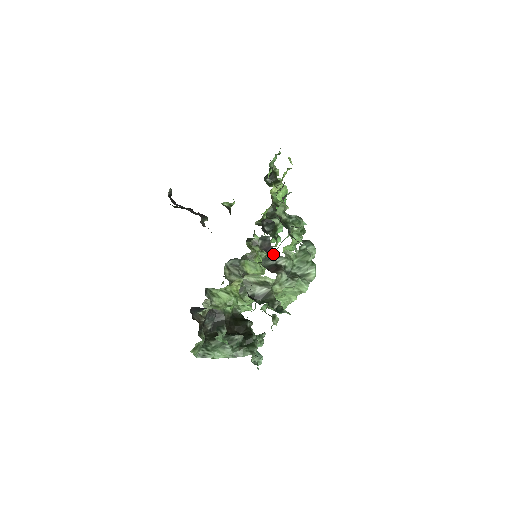
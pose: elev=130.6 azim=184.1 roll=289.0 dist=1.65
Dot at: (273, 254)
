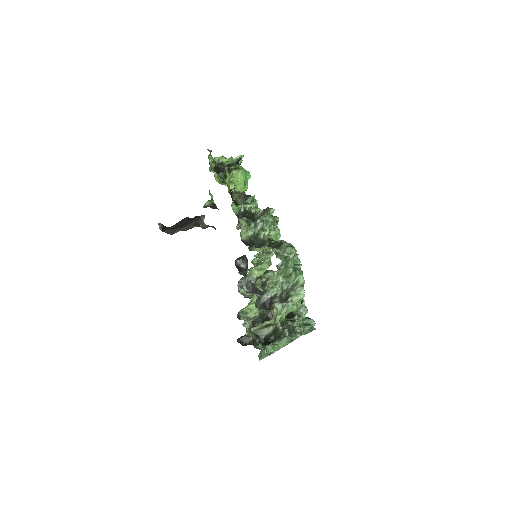
Dot at: (260, 293)
